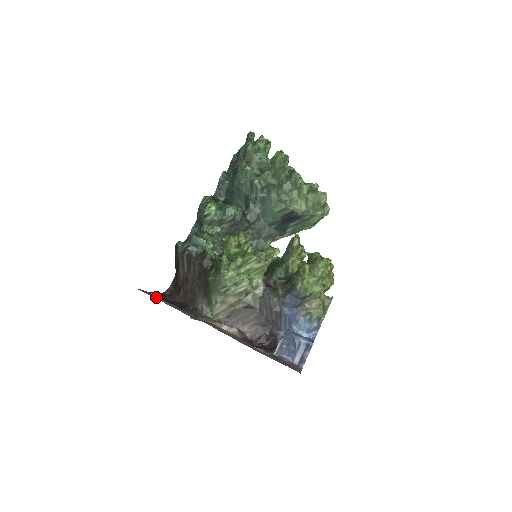
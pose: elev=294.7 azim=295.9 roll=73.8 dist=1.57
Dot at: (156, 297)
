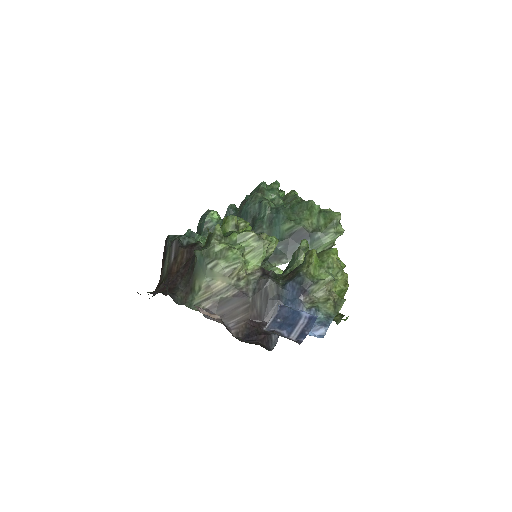
Dot at: occluded
